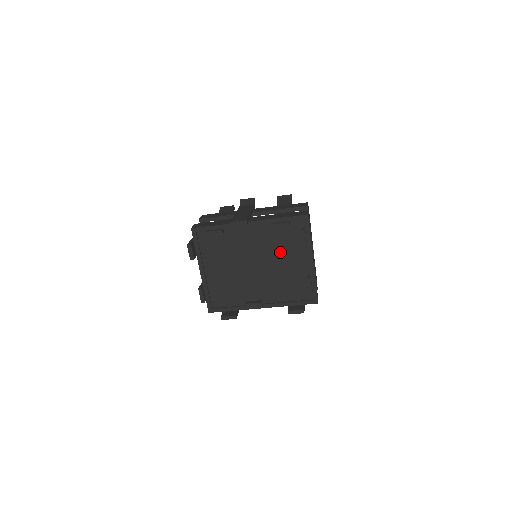
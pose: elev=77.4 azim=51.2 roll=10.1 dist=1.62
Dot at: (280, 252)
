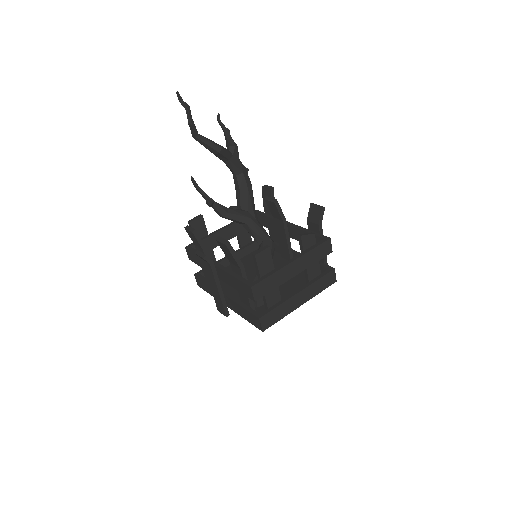
Dot at: occluded
